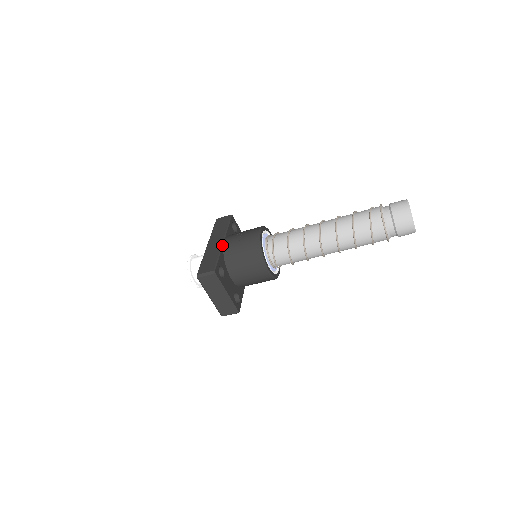
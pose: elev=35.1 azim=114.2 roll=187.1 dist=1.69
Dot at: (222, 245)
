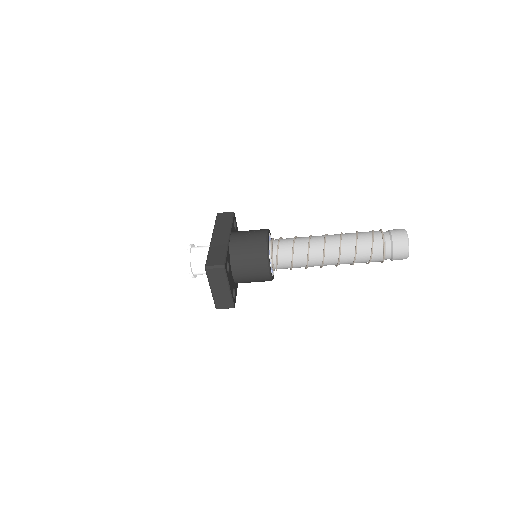
Dot at: (229, 241)
